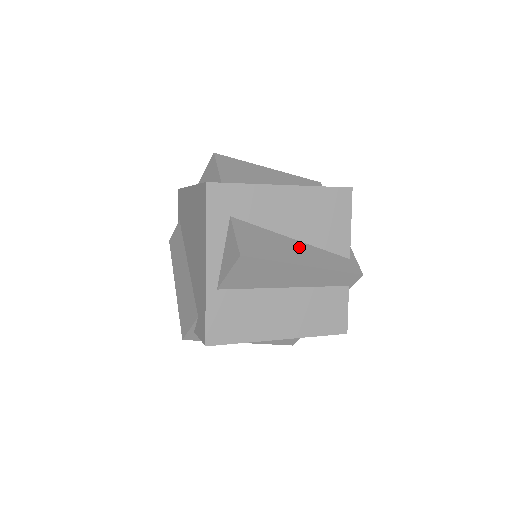
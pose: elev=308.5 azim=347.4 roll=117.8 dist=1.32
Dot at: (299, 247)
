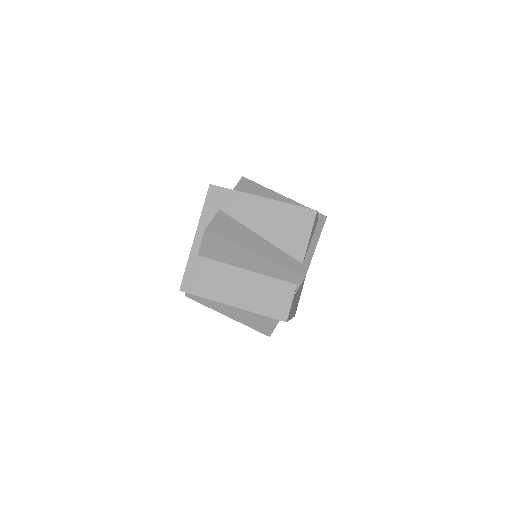
Dot at: (260, 241)
